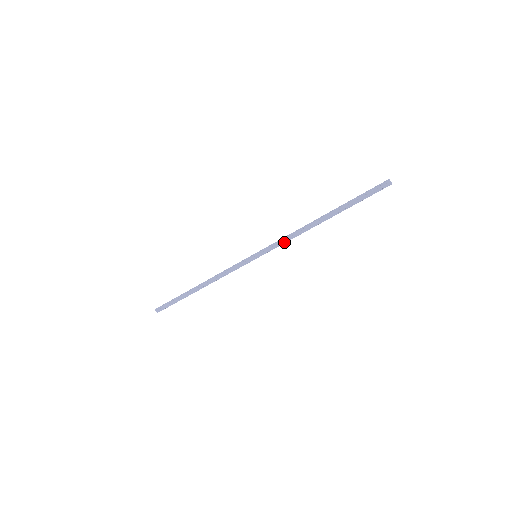
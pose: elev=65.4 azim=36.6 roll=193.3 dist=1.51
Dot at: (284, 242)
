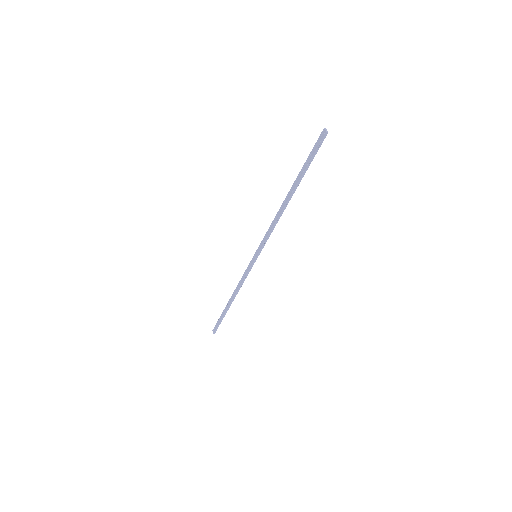
Dot at: (269, 234)
